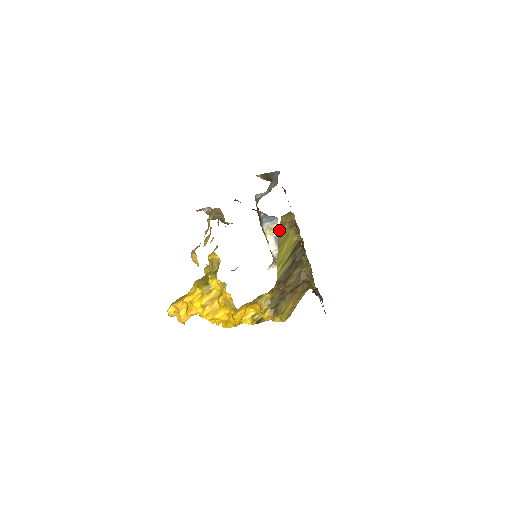
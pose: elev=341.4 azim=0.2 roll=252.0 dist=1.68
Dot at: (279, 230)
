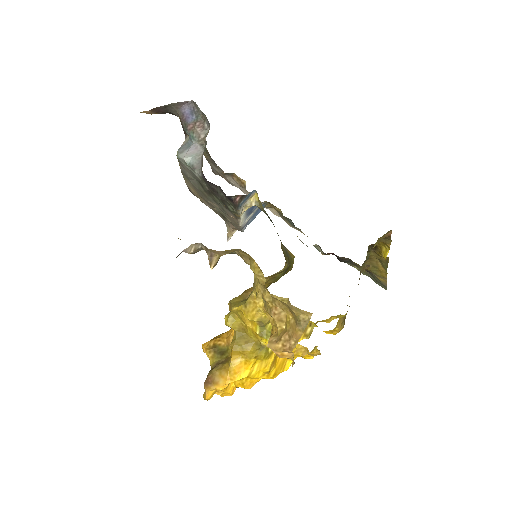
Dot at: occluded
